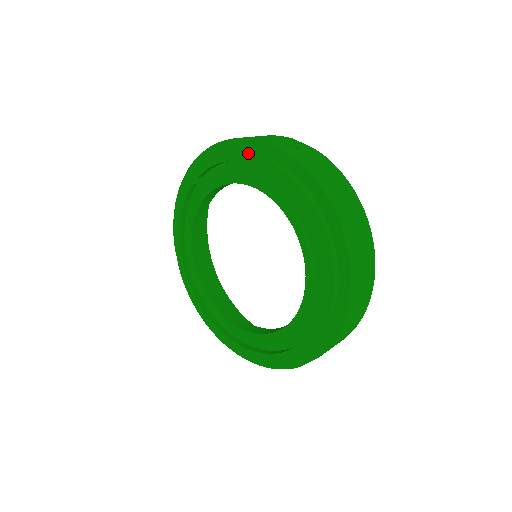
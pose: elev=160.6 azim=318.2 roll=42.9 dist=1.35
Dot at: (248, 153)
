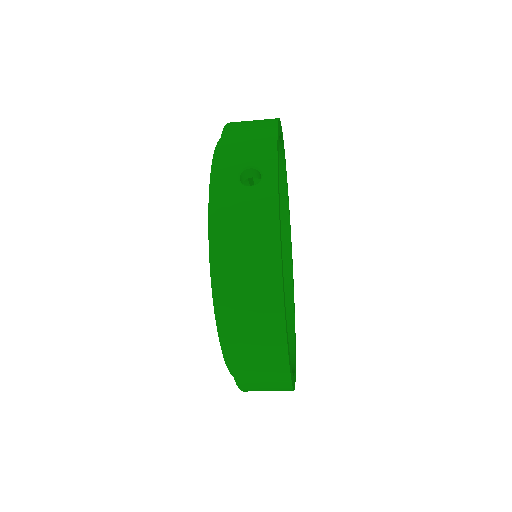
Dot at: occluded
